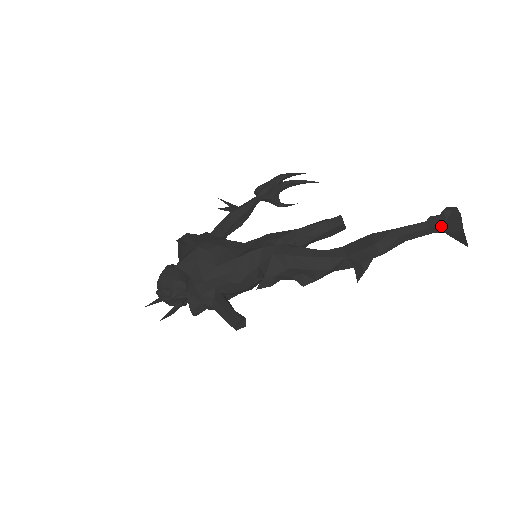
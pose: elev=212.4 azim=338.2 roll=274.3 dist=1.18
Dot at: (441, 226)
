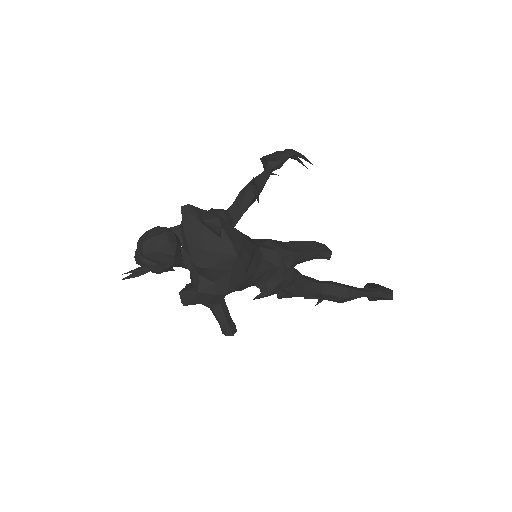
Dot at: (378, 297)
